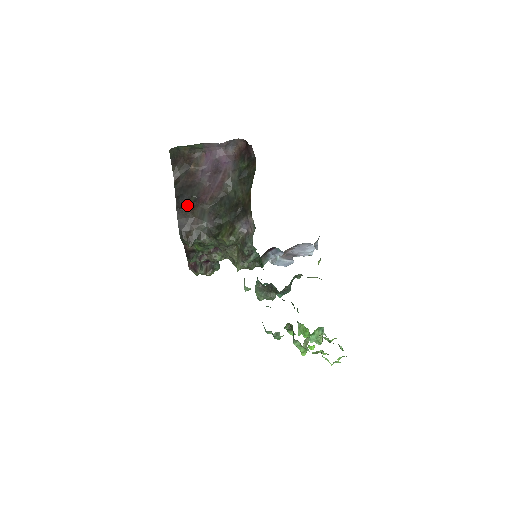
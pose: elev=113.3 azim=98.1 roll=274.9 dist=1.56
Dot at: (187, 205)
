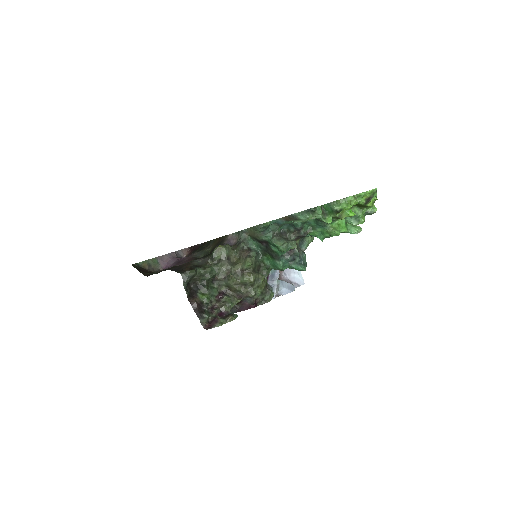
Dot at: occluded
